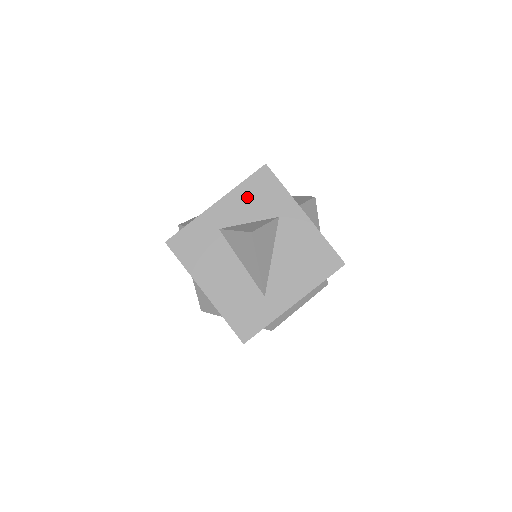
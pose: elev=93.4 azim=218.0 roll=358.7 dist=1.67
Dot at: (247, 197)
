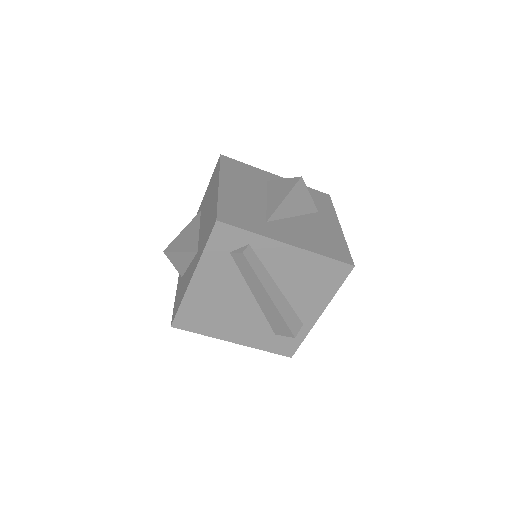
Dot at: occluded
